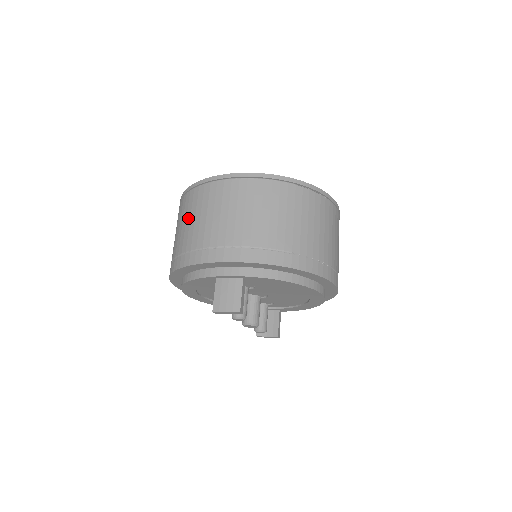
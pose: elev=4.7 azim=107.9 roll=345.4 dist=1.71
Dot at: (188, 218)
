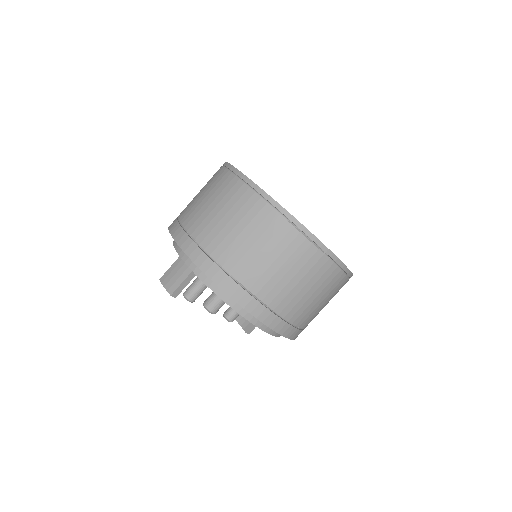
Dot at: (201, 190)
